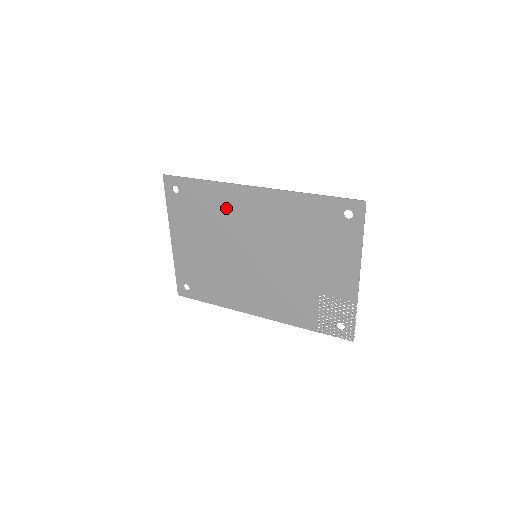
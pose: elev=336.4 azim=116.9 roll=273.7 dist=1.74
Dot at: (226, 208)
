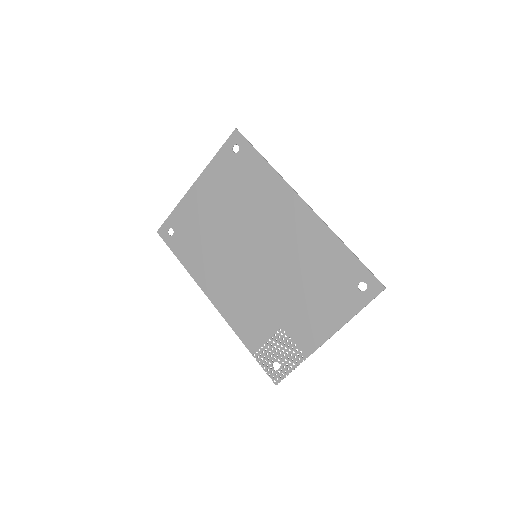
Dot at: (266, 199)
